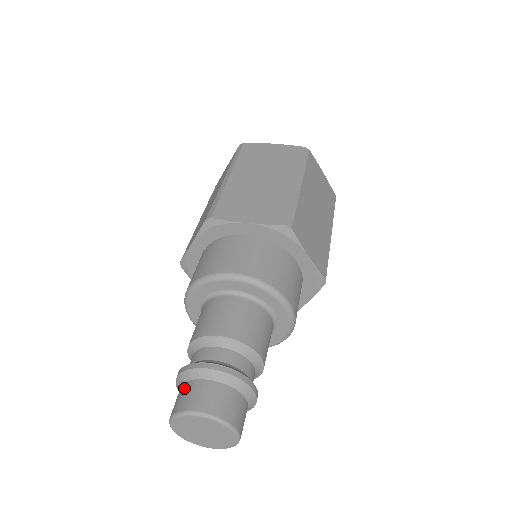
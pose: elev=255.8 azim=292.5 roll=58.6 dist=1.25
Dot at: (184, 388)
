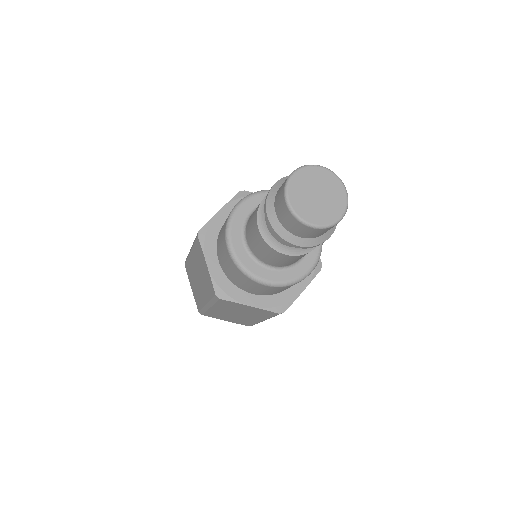
Dot at: (276, 204)
